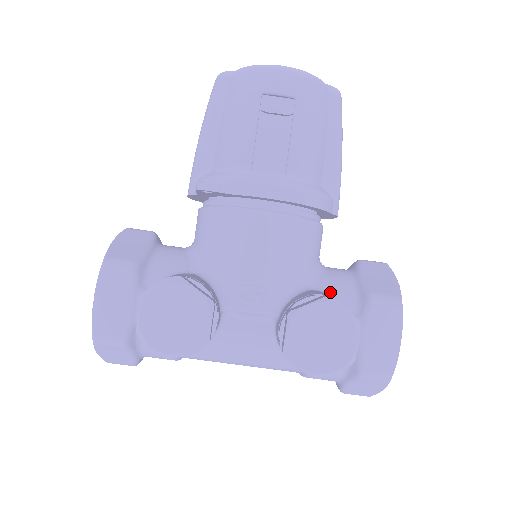
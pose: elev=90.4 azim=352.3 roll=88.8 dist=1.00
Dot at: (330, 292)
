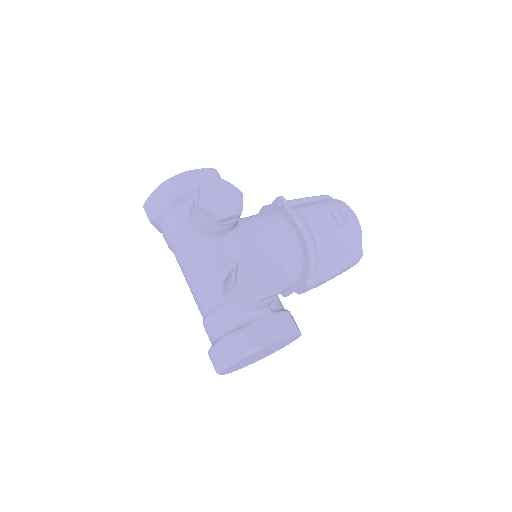
Dot at: occluded
